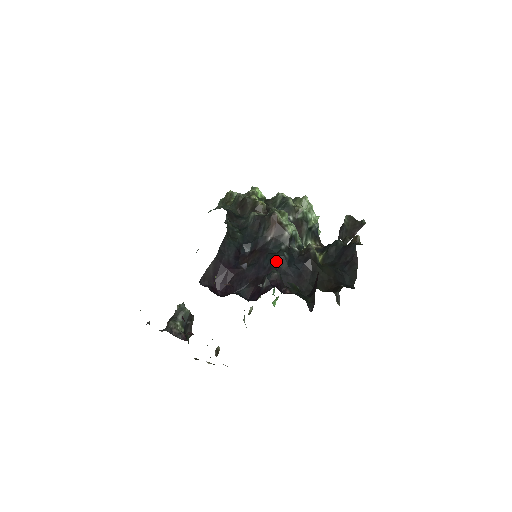
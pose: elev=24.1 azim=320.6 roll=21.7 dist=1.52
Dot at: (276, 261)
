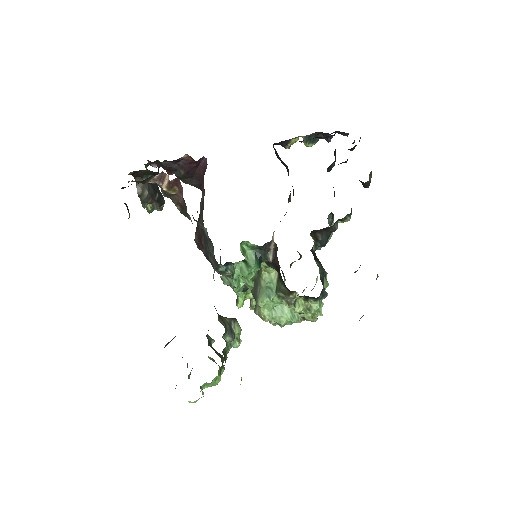
Dot at: occluded
